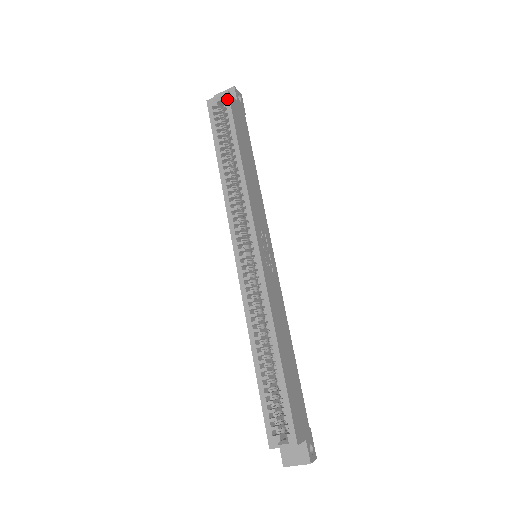
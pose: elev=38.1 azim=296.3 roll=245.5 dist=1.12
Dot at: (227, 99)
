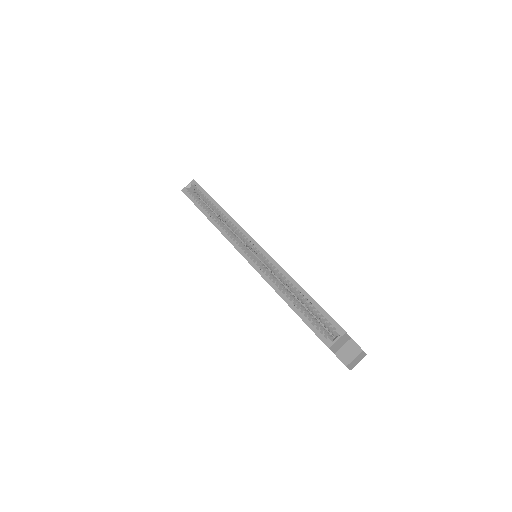
Dot at: (195, 183)
